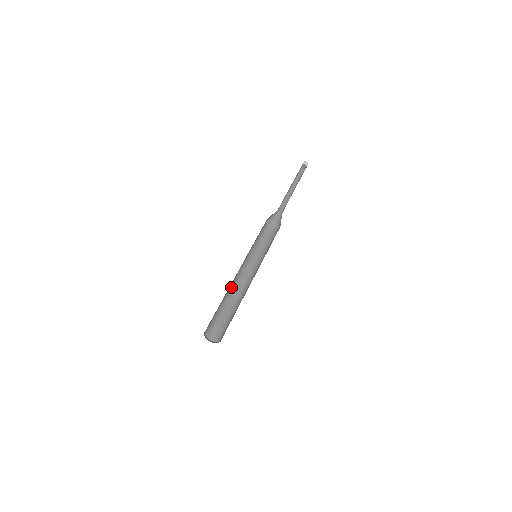
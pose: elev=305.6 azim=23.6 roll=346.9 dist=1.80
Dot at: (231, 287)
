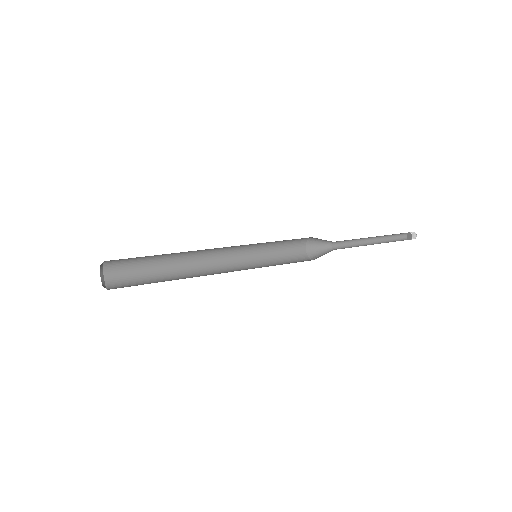
Dot at: (197, 275)
